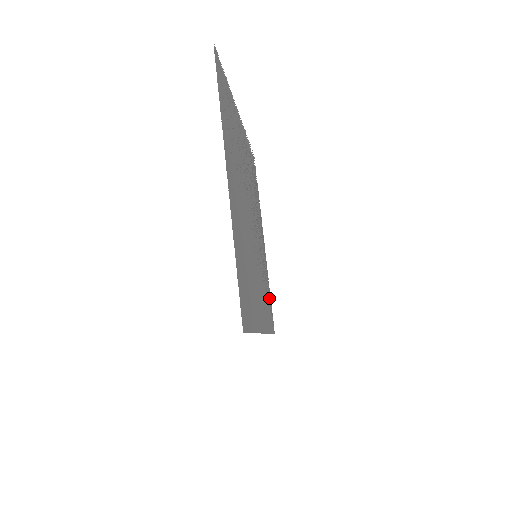
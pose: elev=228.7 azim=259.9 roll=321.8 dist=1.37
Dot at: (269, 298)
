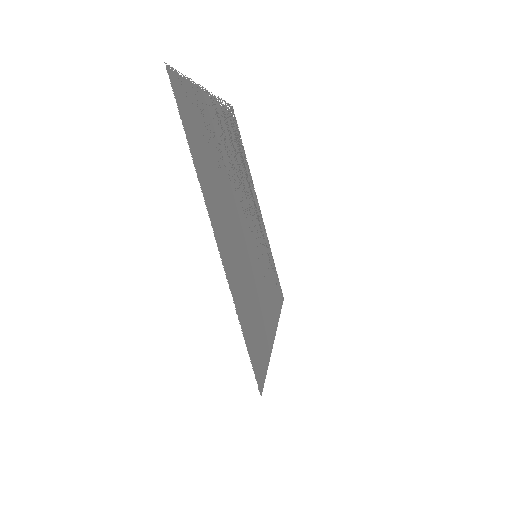
Dot at: (273, 269)
